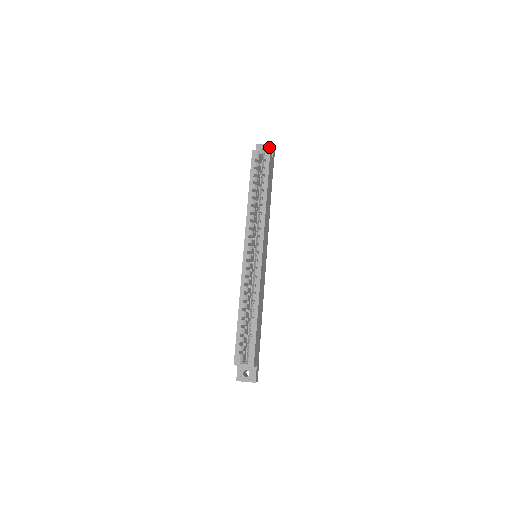
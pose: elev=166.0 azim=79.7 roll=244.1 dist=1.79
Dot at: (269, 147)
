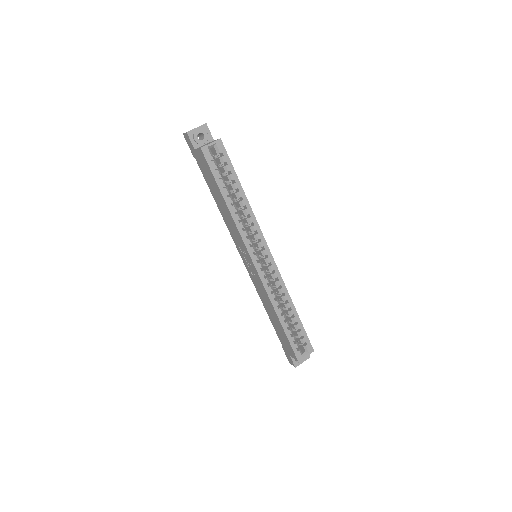
Dot at: (204, 130)
